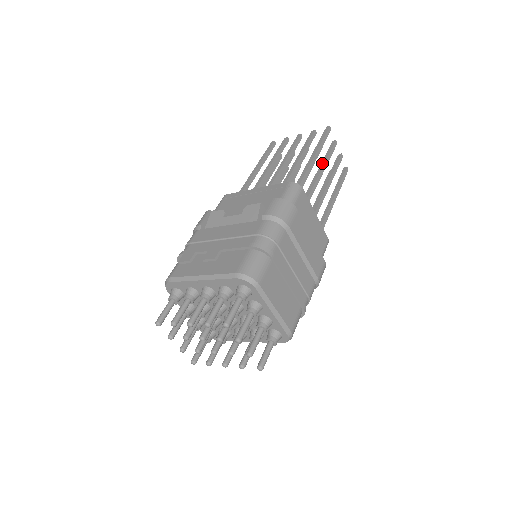
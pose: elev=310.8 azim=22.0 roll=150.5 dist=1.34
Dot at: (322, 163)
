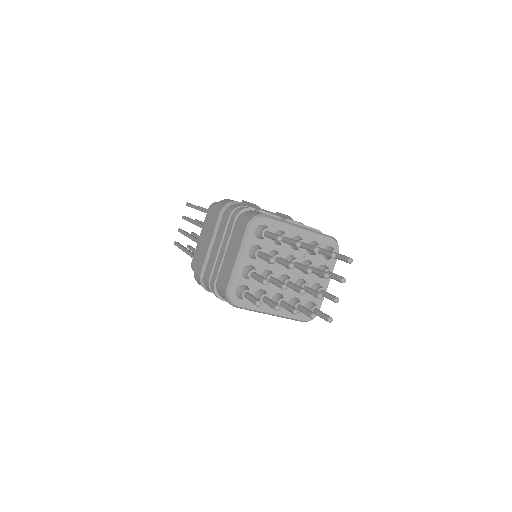
Dot at: occluded
